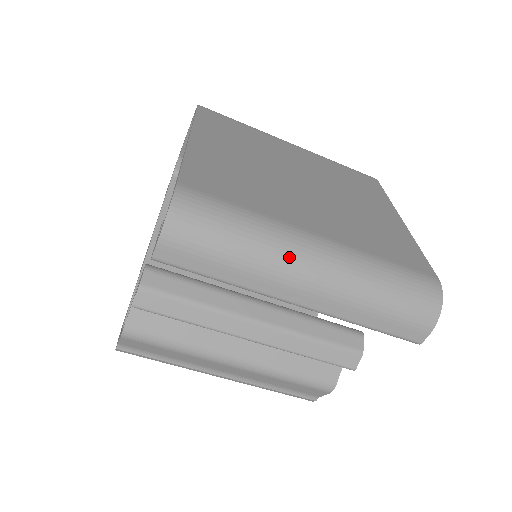
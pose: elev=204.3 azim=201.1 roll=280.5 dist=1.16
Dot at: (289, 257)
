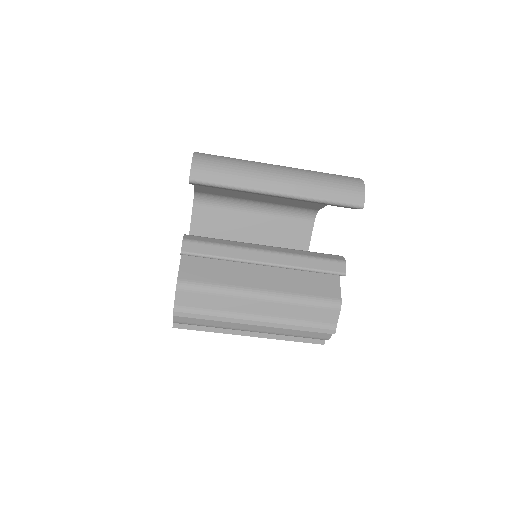
Dot at: (264, 167)
